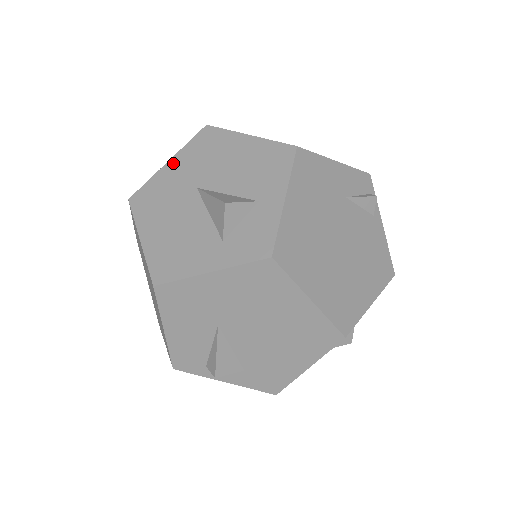
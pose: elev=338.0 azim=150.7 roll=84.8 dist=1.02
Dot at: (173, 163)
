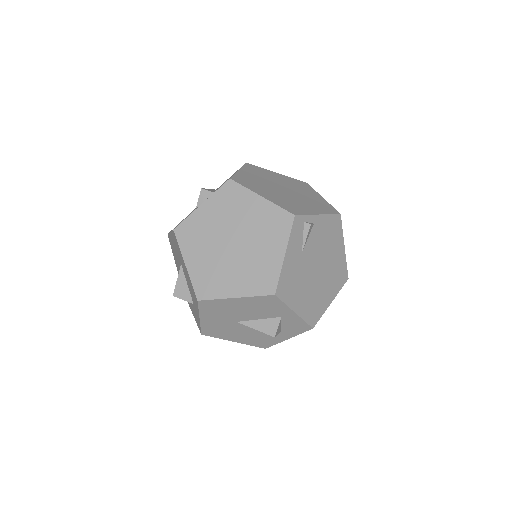
Dot at: (204, 319)
